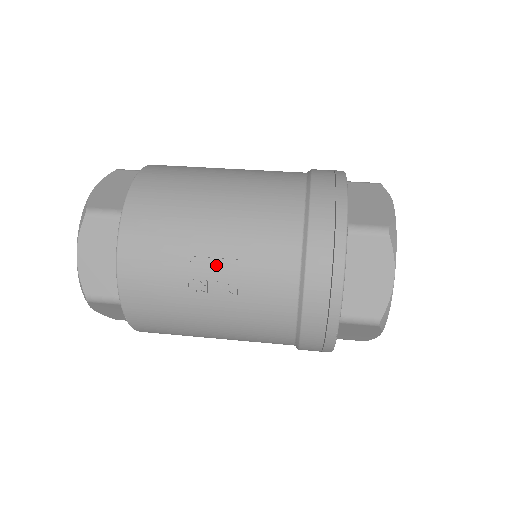
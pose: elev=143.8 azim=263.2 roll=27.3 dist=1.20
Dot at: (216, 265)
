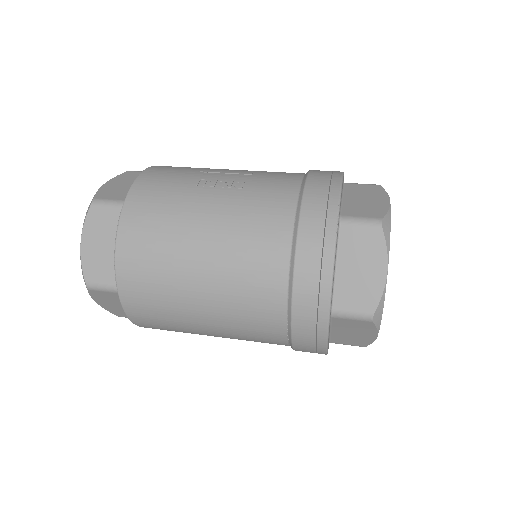
Dot at: (229, 175)
